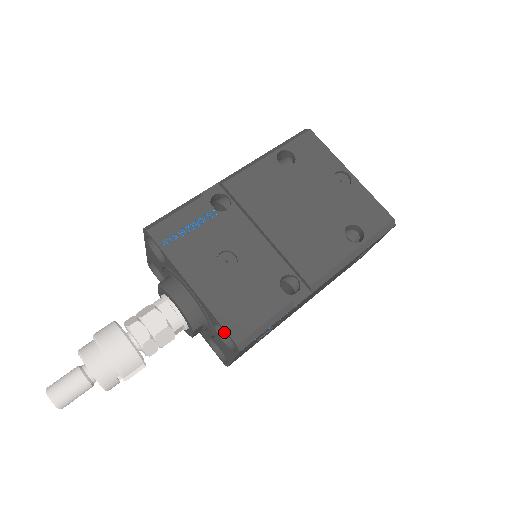
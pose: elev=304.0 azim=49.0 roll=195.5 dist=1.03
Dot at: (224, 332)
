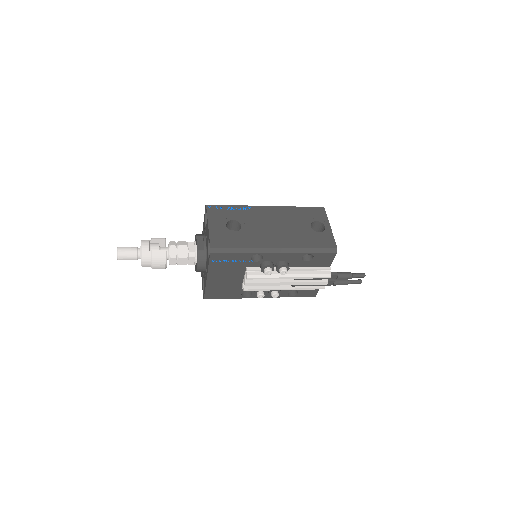
Dot at: occluded
